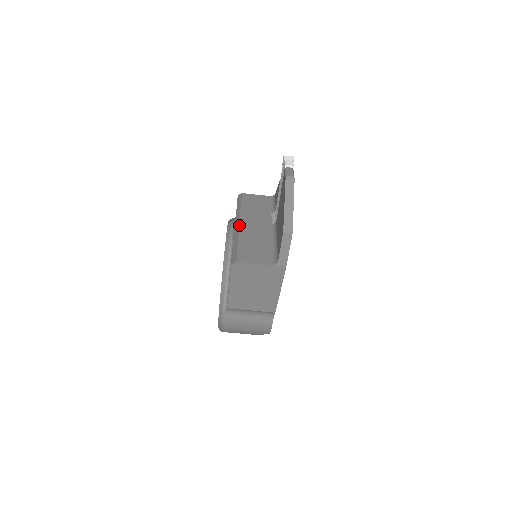
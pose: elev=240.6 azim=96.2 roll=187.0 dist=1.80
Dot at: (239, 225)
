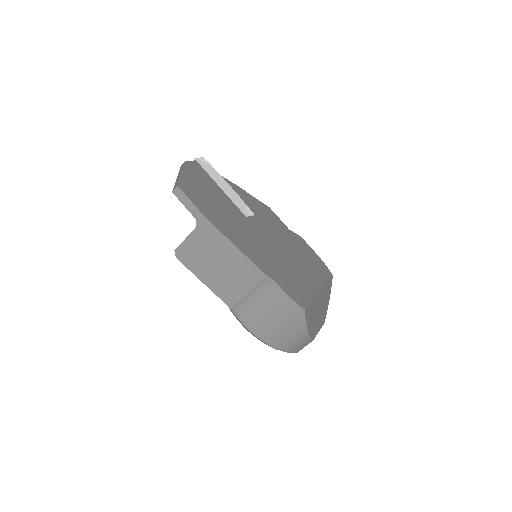
Dot at: occluded
